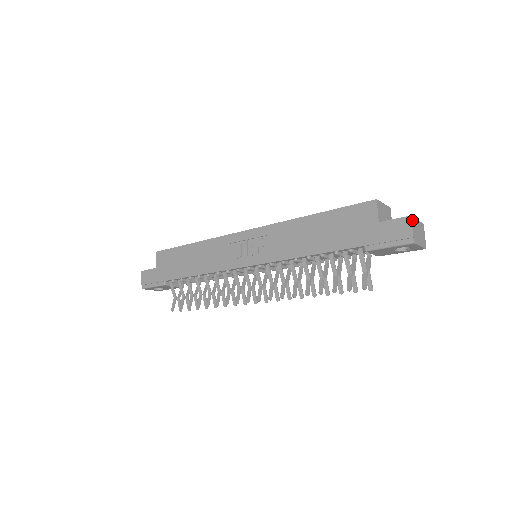
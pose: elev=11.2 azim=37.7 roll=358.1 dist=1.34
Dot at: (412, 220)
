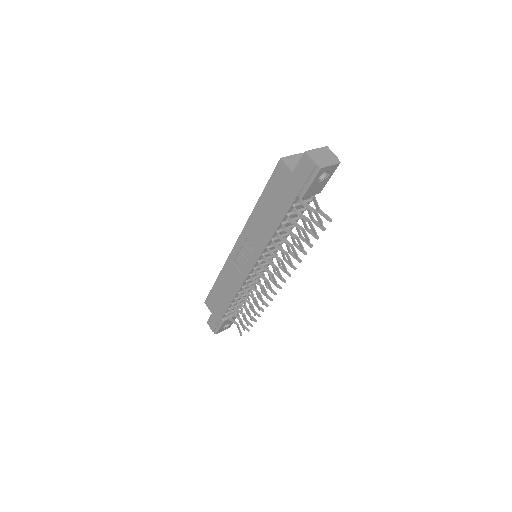
Dot at: (308, 154)
